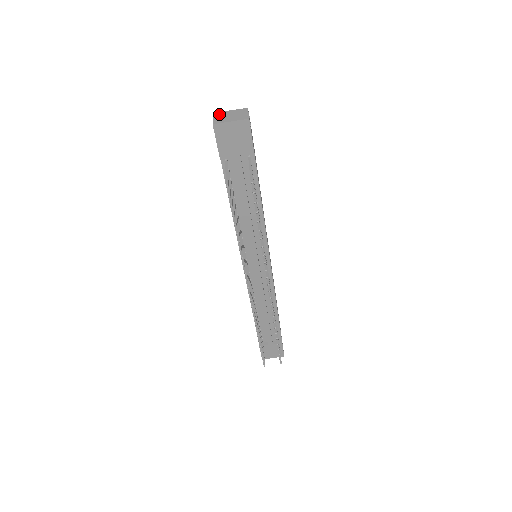
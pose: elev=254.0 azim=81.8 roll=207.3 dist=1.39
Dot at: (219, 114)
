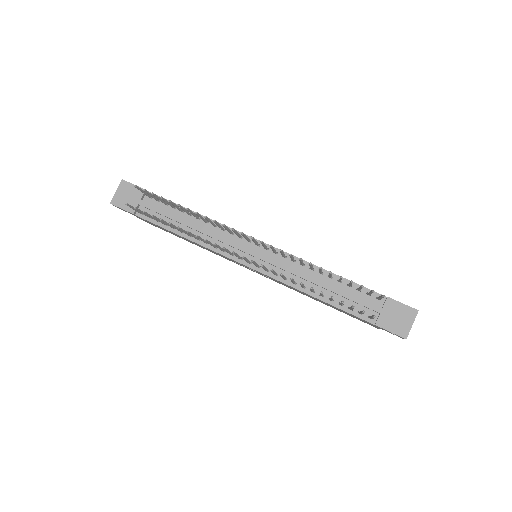
Dot at: occluded
